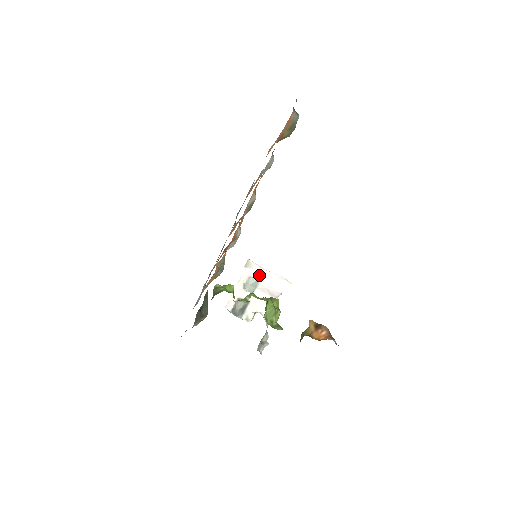
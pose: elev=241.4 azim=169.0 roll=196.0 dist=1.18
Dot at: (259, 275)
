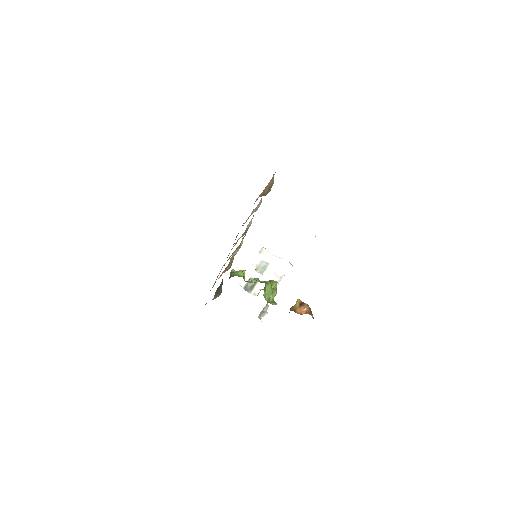
Dot at: (269, 260)
